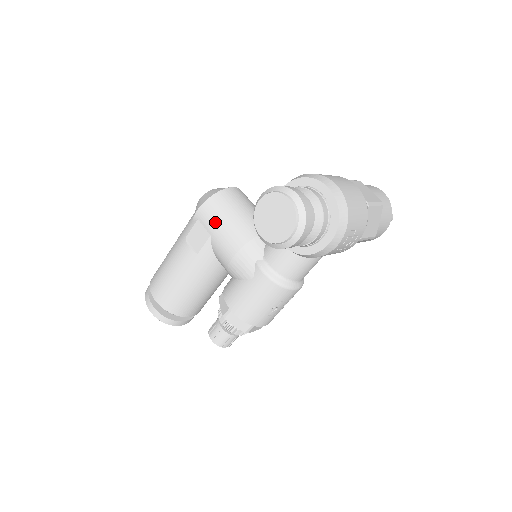
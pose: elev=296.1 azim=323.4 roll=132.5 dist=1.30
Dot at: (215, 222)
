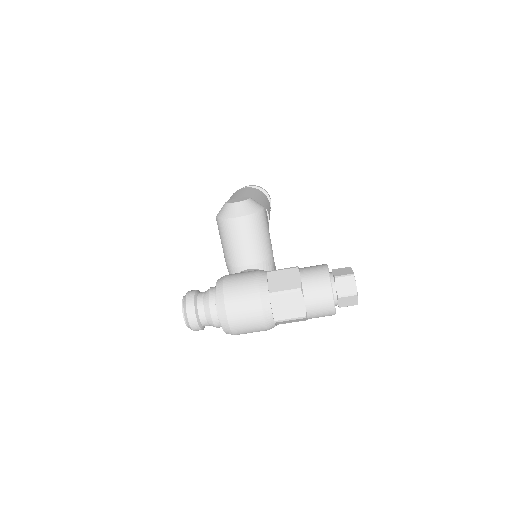
Dot at: (220, 236)
